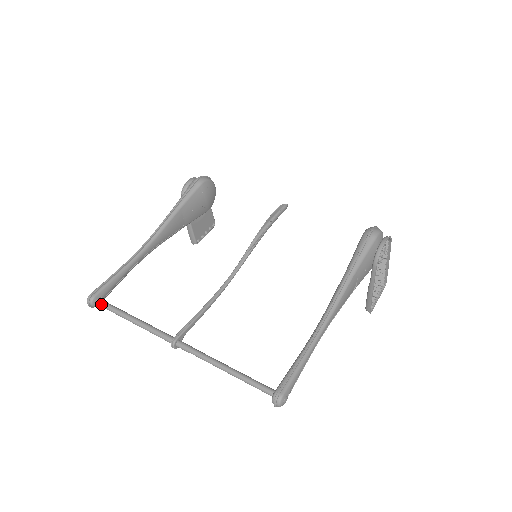
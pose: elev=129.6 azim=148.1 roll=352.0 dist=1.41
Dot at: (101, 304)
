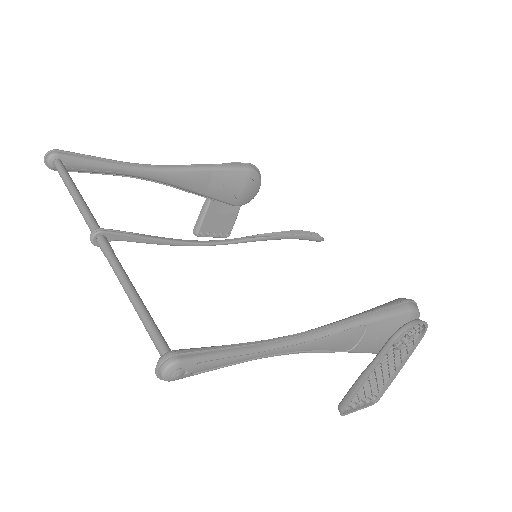
Dot at: (58, 164)
